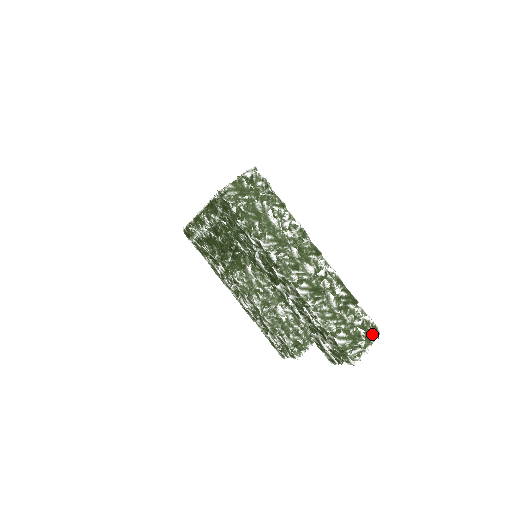
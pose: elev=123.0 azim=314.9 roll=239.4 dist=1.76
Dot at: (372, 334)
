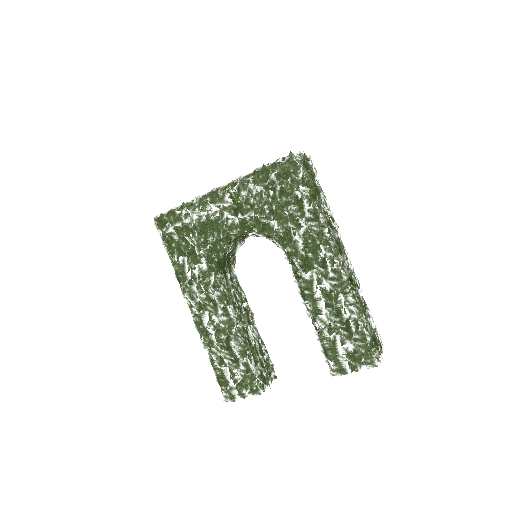
Dot at: (381, 343)
